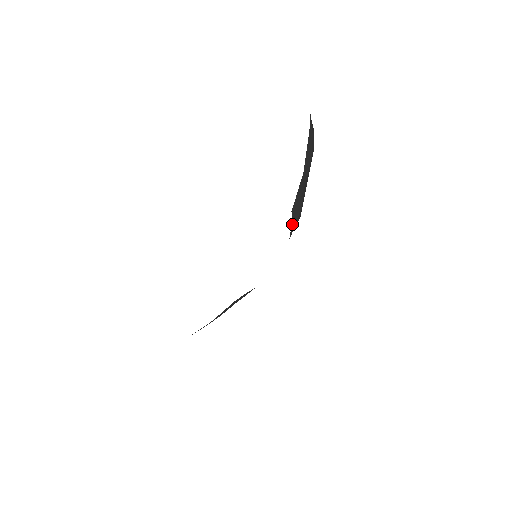
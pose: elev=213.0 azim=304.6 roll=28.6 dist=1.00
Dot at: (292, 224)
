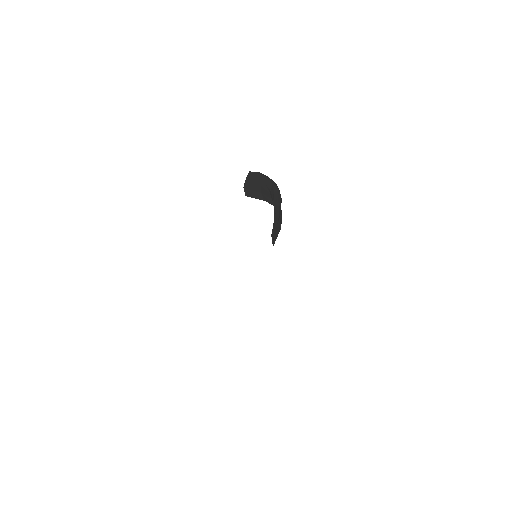
Dot at: (274, 239)
